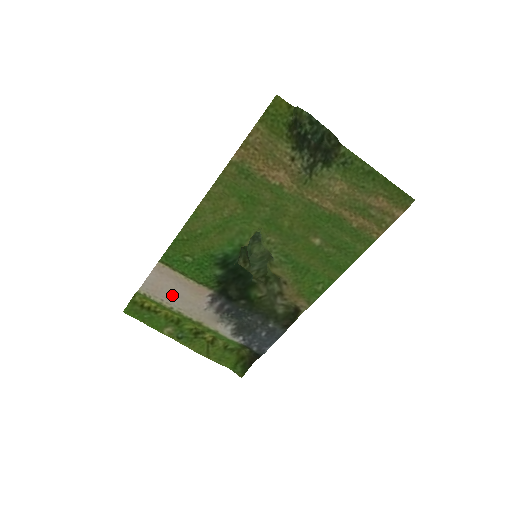
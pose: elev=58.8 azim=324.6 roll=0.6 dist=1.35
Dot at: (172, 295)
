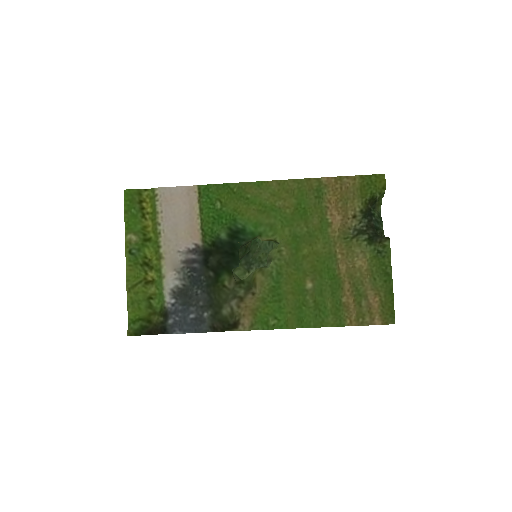
Dot at: (173, 216)
